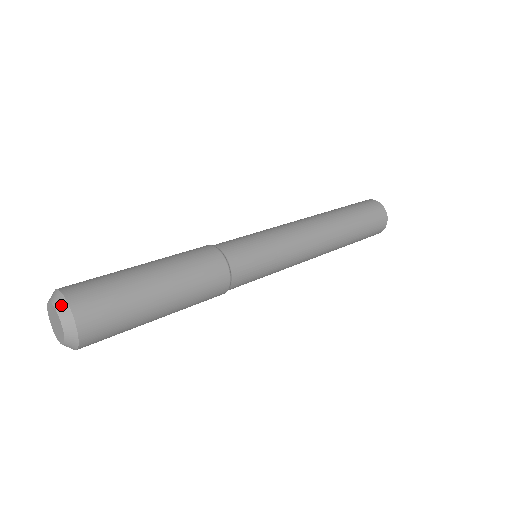
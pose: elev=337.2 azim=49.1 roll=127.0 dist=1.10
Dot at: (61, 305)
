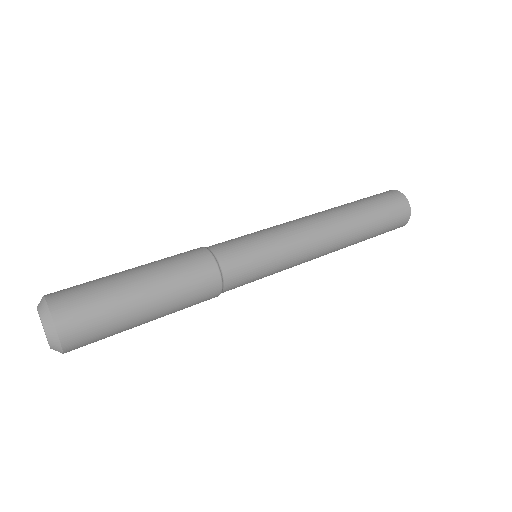
Dot at: (40, 302)
